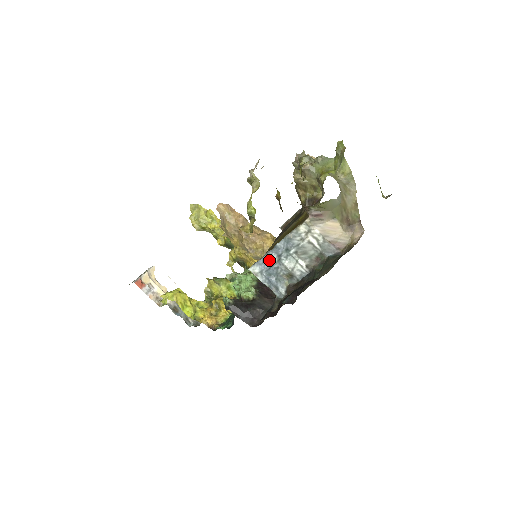
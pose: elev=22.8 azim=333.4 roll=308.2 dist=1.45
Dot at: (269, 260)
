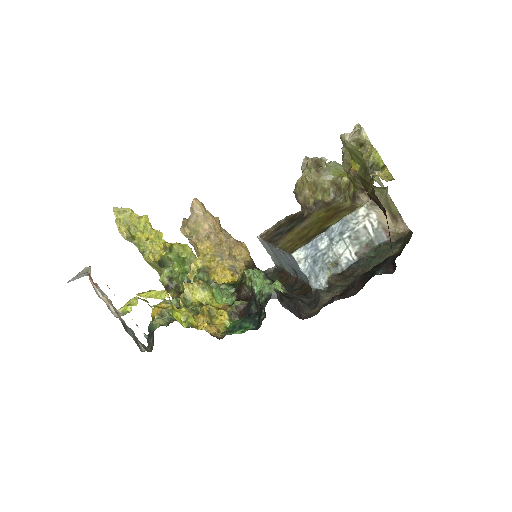
Dot at: (318, 244)
